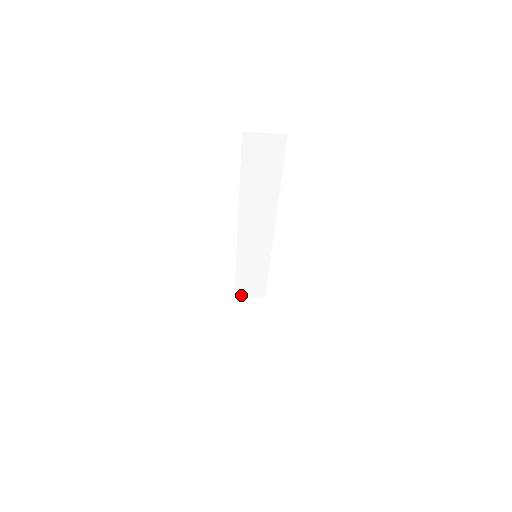
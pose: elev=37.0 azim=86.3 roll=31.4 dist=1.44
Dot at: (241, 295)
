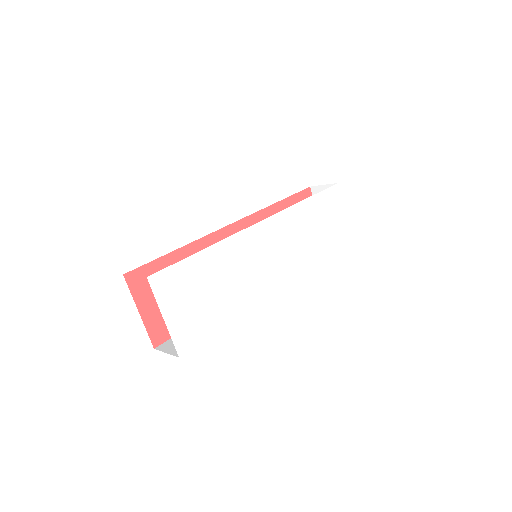
Dot at: (315, 186)
